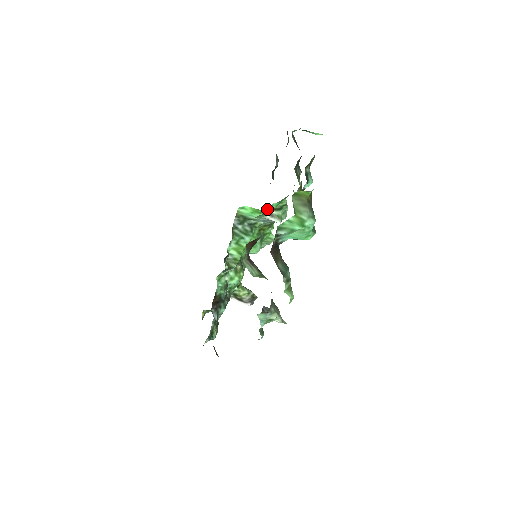
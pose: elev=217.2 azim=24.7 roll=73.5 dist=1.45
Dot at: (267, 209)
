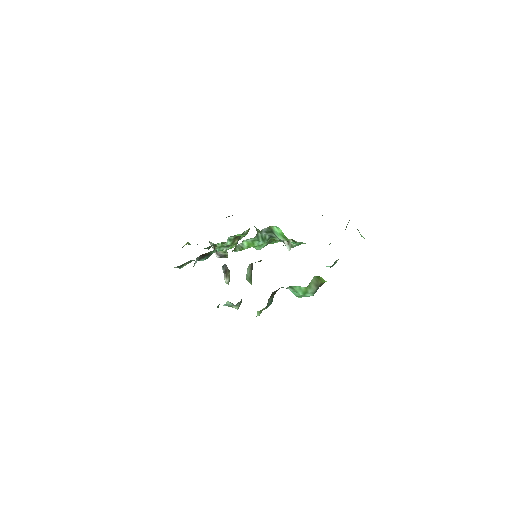
Dot at: occluded
